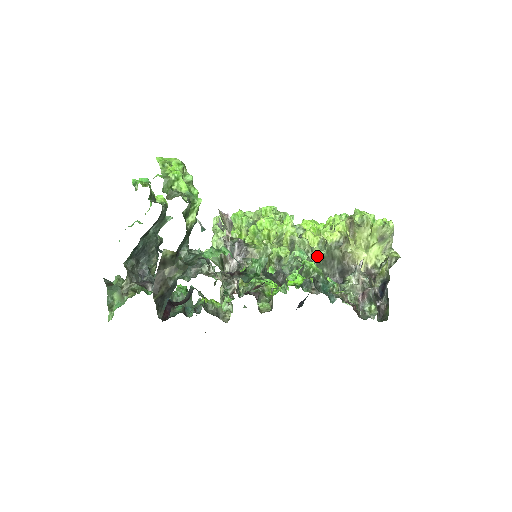
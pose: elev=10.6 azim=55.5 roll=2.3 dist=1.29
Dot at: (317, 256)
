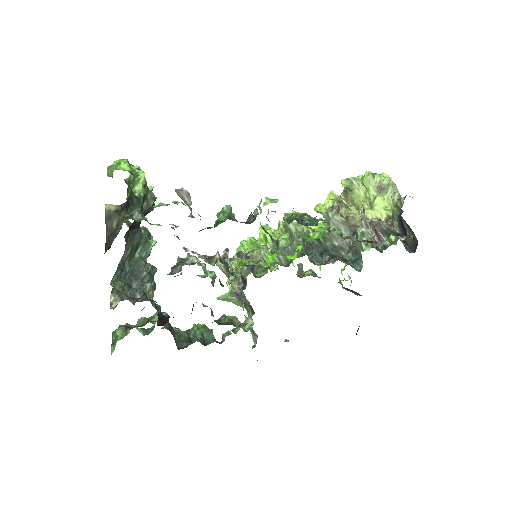
Dot at: occluded
